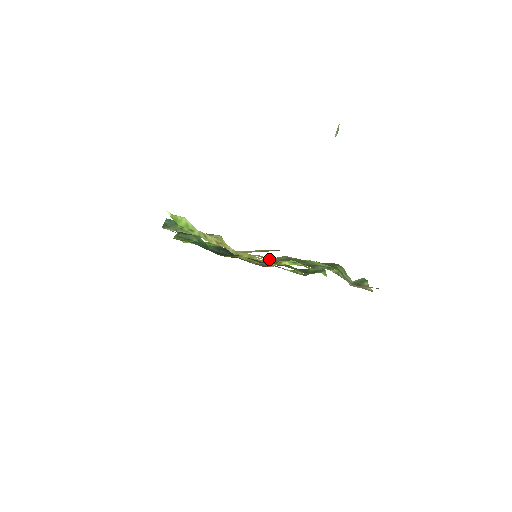
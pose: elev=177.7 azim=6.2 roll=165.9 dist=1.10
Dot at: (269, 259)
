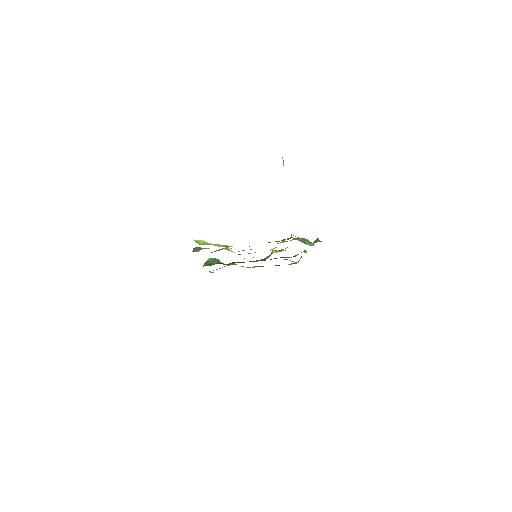
Dot at: occluded
